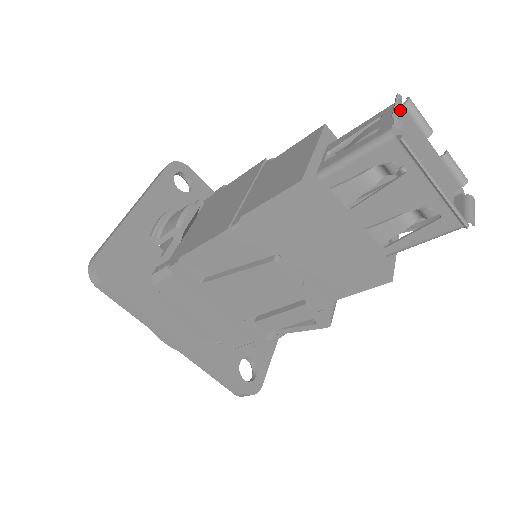
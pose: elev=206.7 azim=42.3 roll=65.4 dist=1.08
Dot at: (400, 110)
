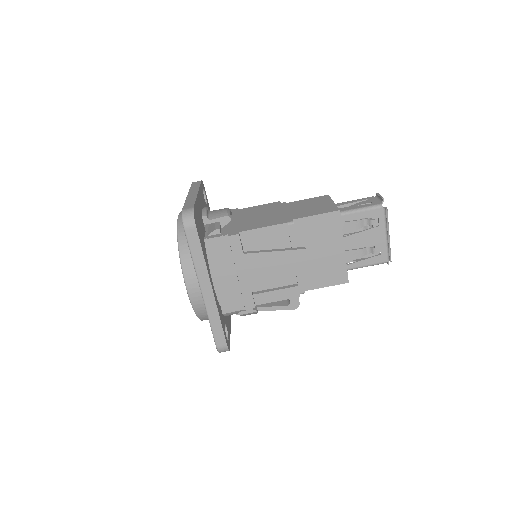
Dot at: occluded
